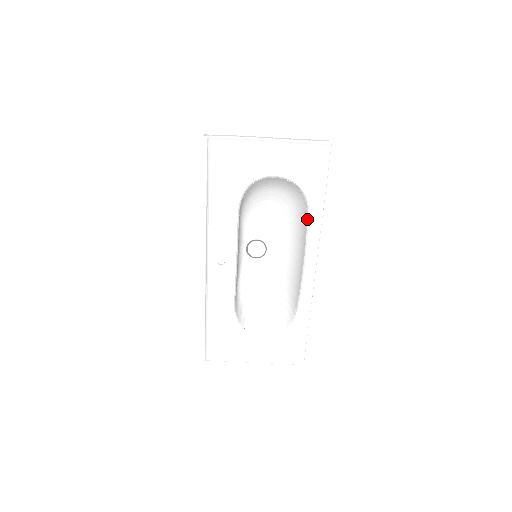
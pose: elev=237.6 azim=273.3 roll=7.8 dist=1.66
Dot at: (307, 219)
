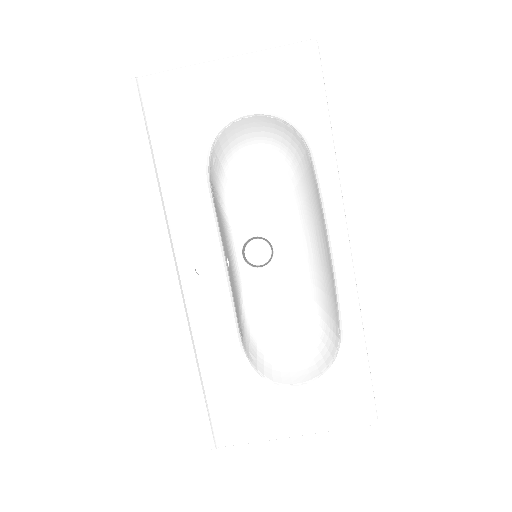
Dot at: (314, 170)
